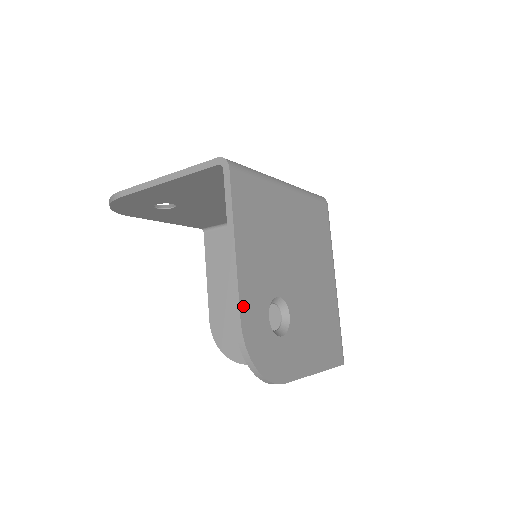
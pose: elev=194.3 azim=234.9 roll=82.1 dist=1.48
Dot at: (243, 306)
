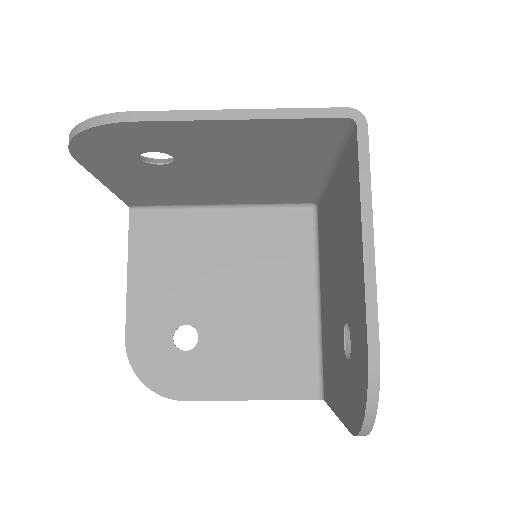
Dot at: (376, 325)
